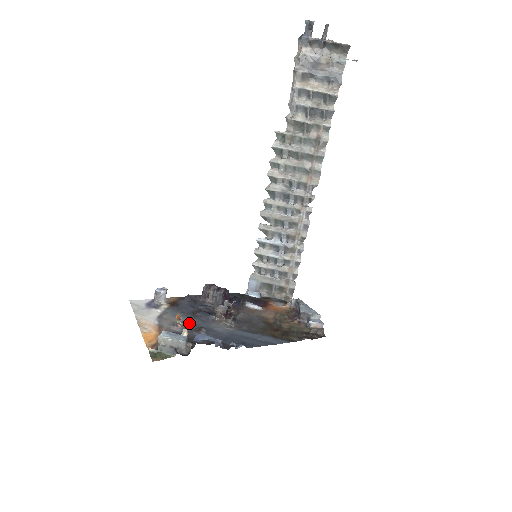
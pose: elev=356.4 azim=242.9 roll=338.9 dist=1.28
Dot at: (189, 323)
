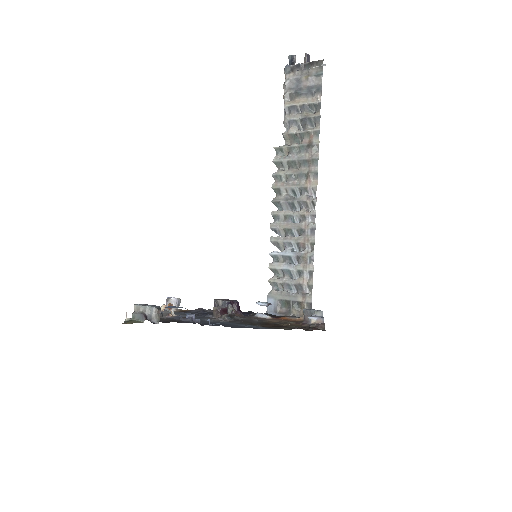
Dot at: (183, 316)
